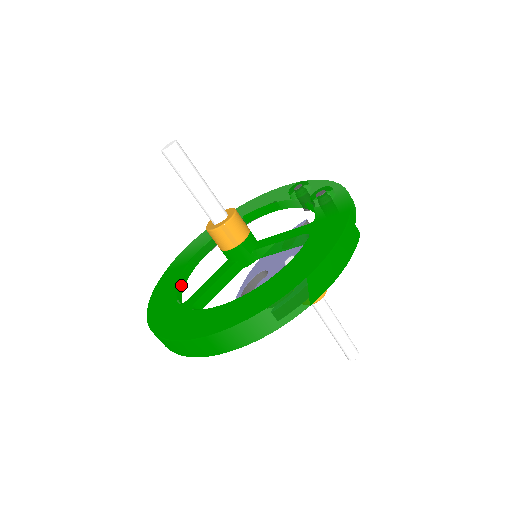
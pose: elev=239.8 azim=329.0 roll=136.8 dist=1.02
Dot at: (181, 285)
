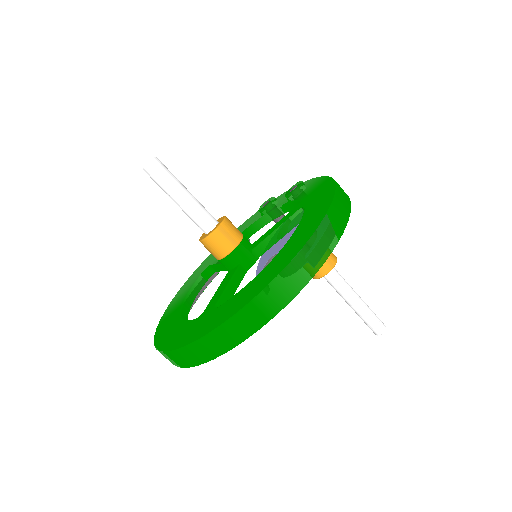
Dot at: (185, 319)
